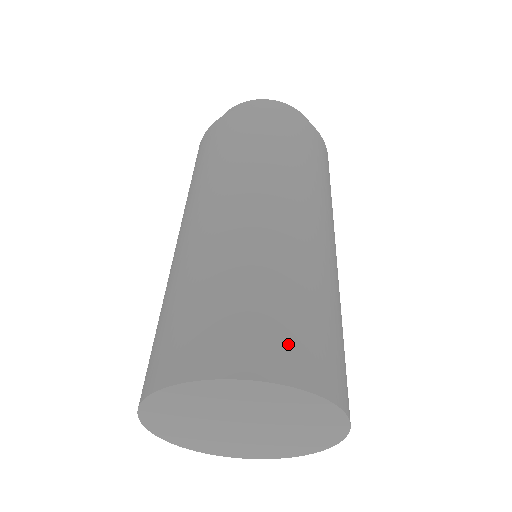
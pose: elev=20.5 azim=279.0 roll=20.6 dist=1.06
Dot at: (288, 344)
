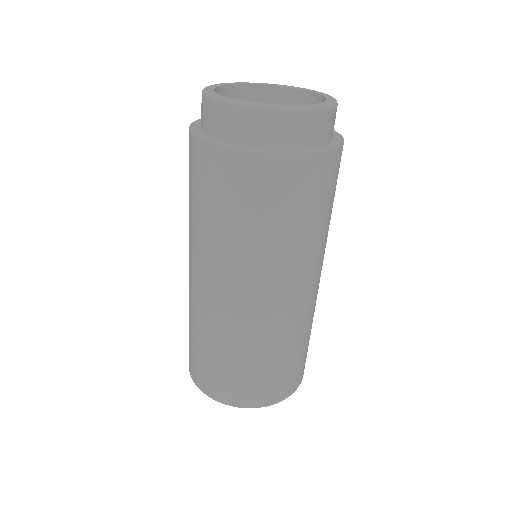
Dot at: (243, 391)
